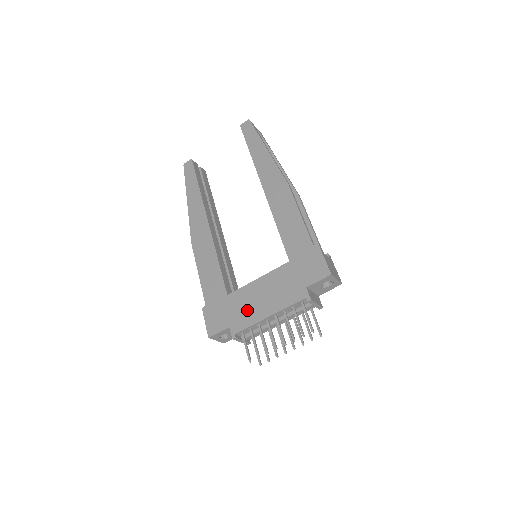
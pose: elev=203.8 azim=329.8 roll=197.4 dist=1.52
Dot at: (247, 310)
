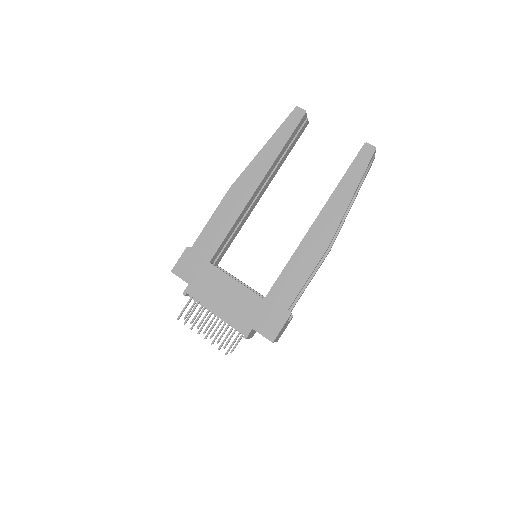
Dot at: (209, 290)
